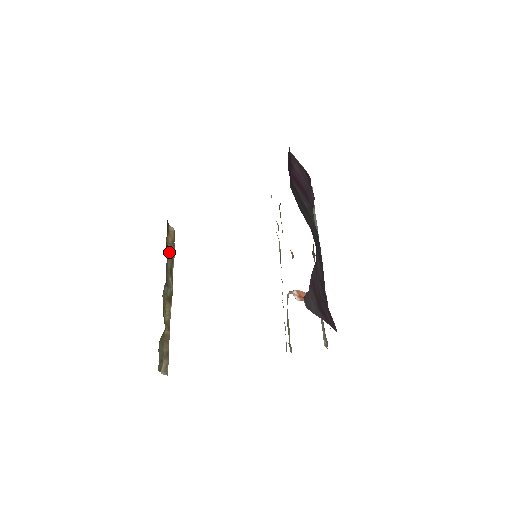
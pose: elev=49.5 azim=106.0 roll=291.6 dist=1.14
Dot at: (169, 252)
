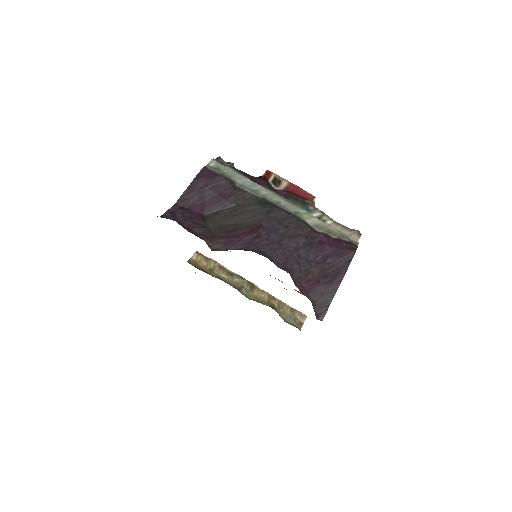
Dot at: (214, 269)
